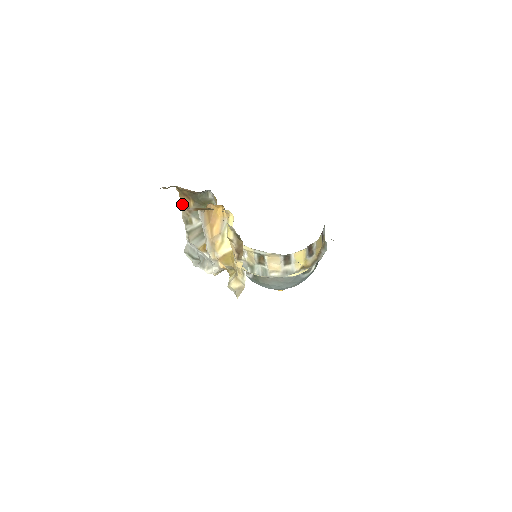
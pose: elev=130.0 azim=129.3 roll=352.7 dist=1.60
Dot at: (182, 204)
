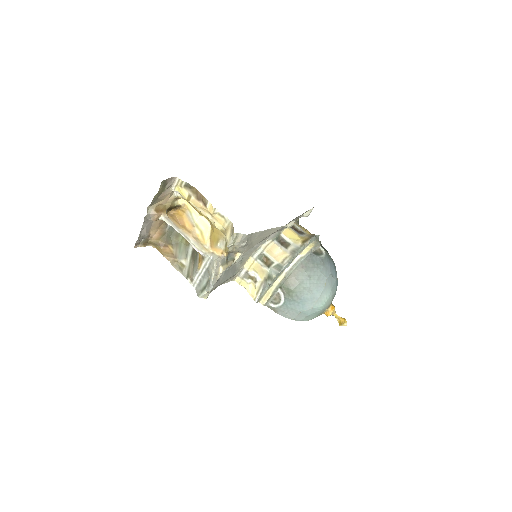
Dot at: (166, 257)
